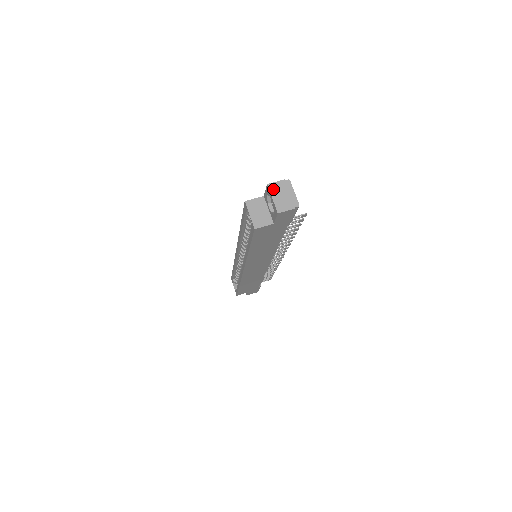
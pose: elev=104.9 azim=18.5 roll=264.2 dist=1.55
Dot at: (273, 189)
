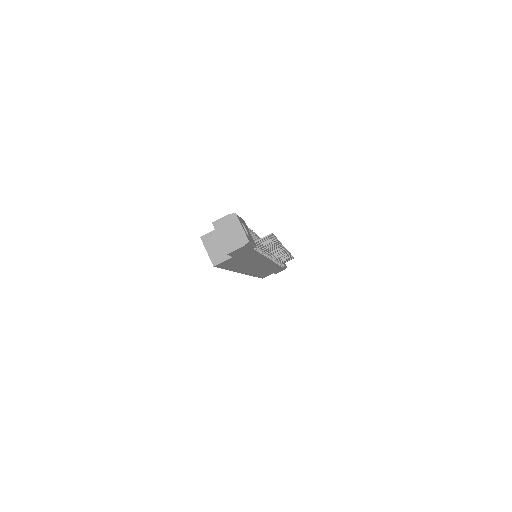
Dot at: (219, 227)
